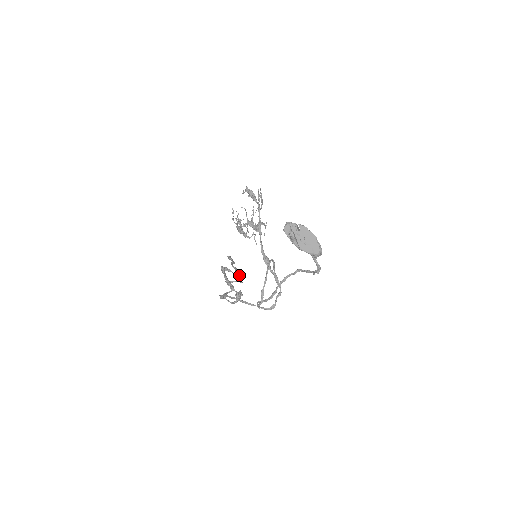
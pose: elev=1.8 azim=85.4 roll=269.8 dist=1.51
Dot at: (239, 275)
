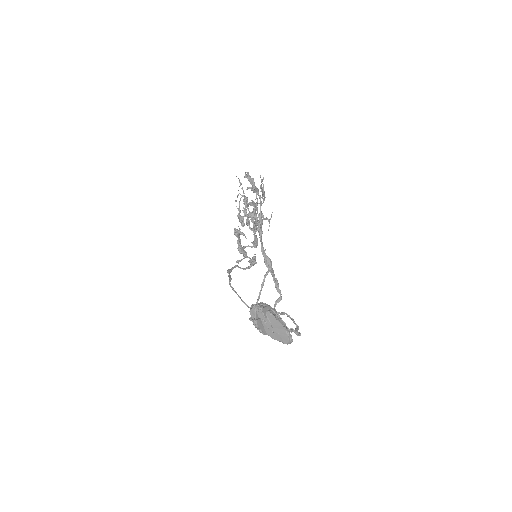
Dot at: (255, 237)
